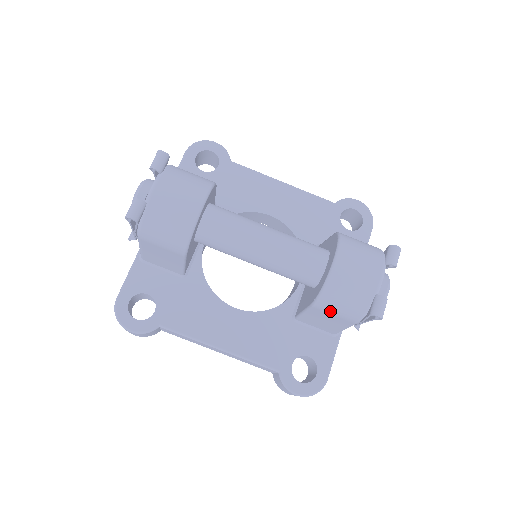
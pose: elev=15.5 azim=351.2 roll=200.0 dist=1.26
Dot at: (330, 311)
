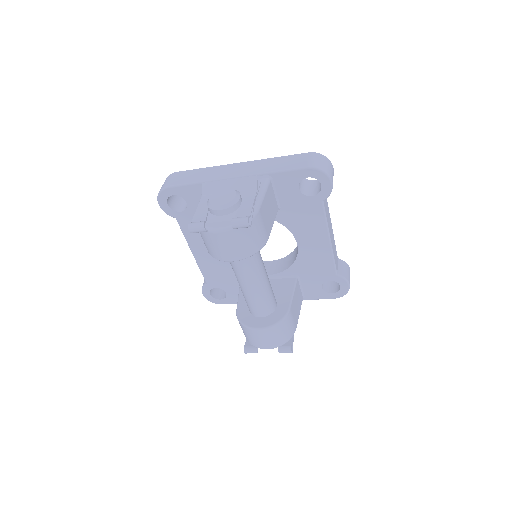
Dot at: occluded
